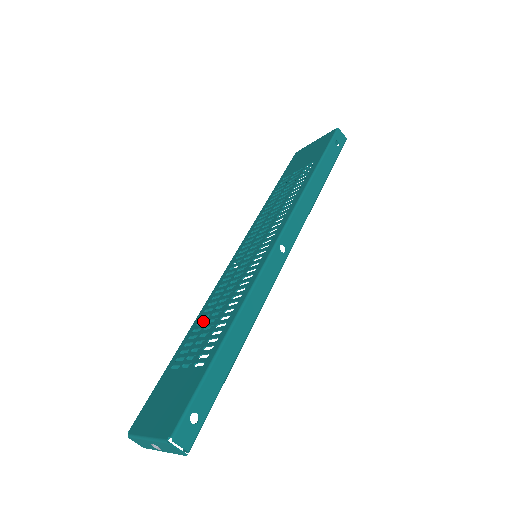
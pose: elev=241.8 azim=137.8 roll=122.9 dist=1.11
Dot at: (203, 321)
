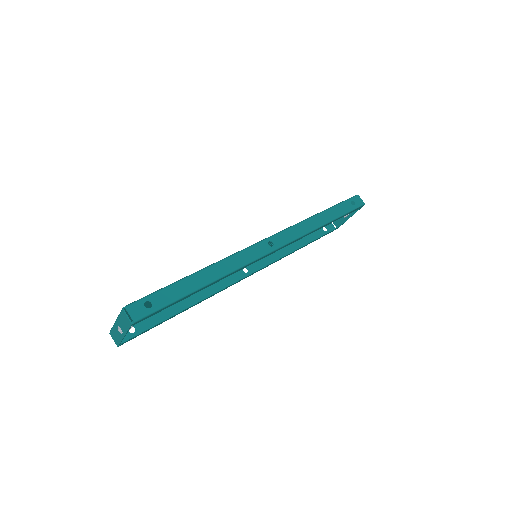
Dot at: occluded
